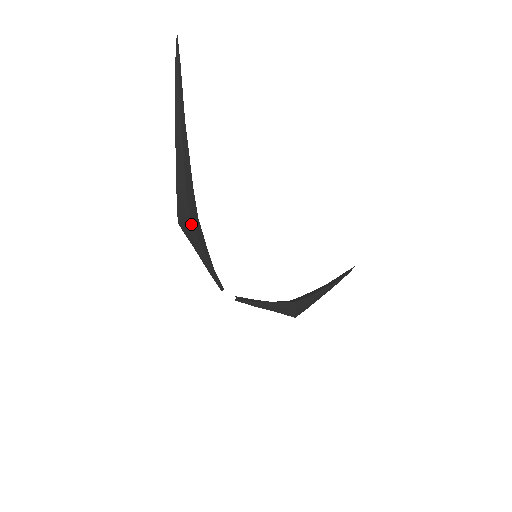
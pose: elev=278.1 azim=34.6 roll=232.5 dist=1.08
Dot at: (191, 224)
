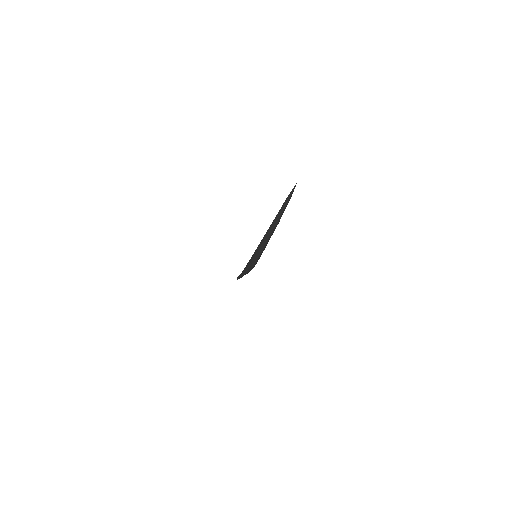
Dot at: occluded
